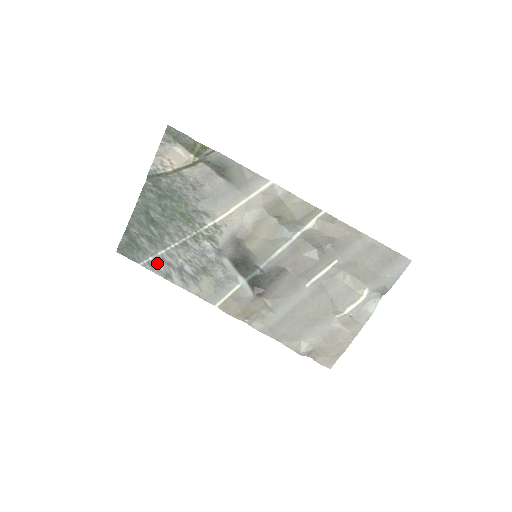
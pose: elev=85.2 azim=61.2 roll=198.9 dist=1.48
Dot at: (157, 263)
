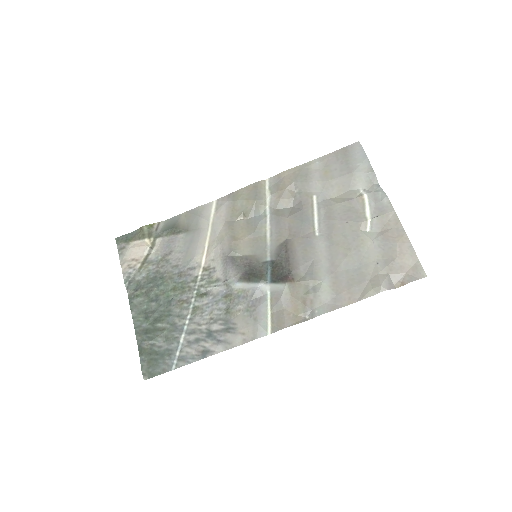
Dot at: (186, 352)
